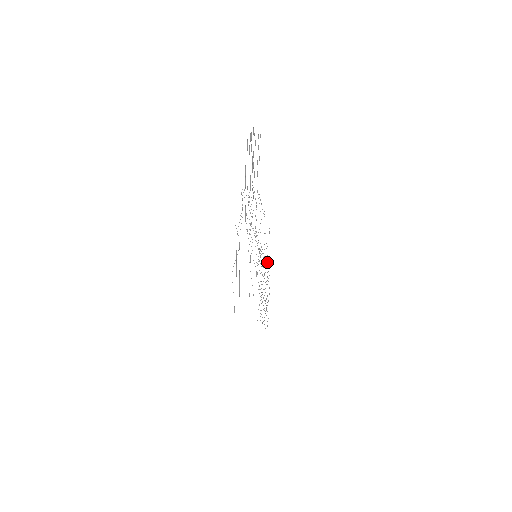
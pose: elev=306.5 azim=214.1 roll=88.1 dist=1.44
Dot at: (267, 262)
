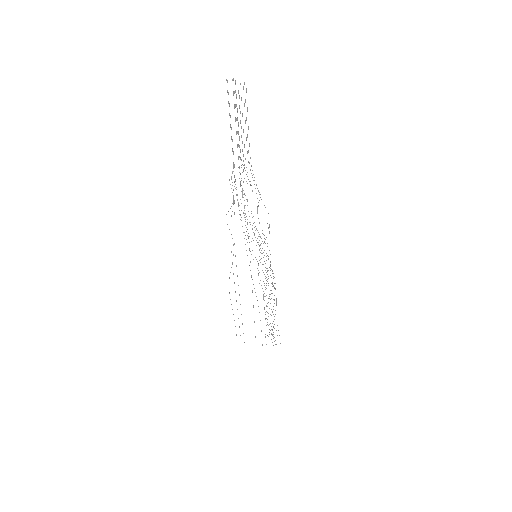
Dot at: (270, 261)
